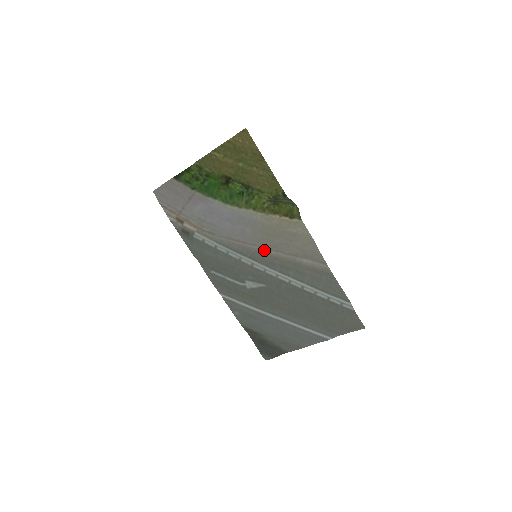
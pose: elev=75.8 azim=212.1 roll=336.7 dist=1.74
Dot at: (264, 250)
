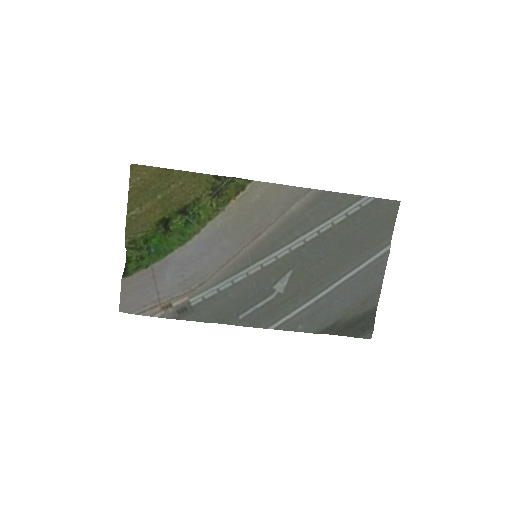
Dot at: (255, 242)
